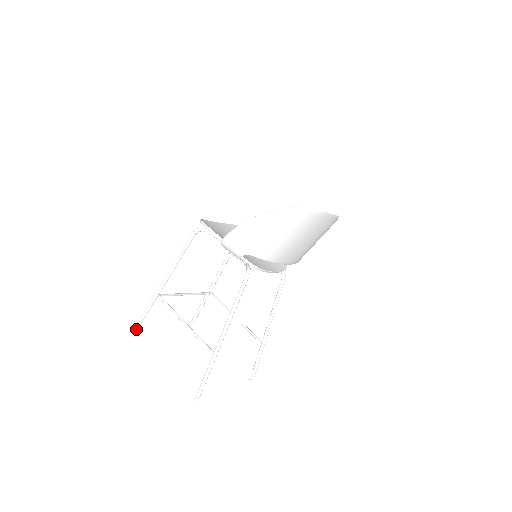
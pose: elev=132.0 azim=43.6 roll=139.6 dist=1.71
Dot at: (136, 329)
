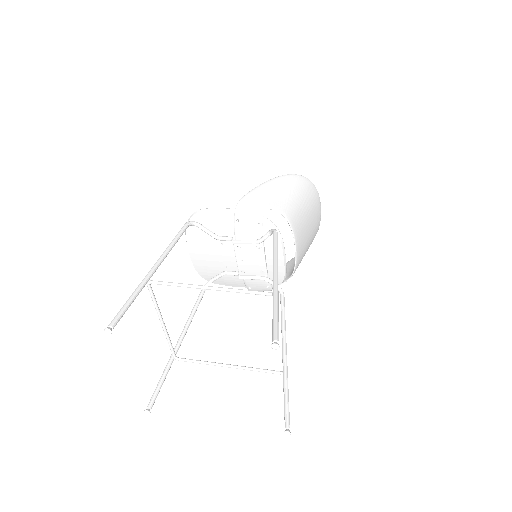
Dot at: (111, 328)
